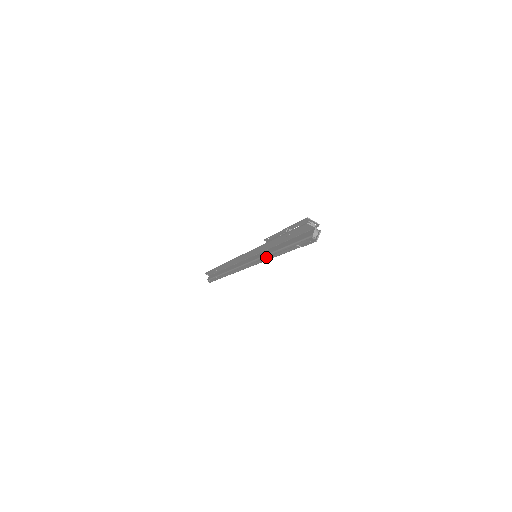
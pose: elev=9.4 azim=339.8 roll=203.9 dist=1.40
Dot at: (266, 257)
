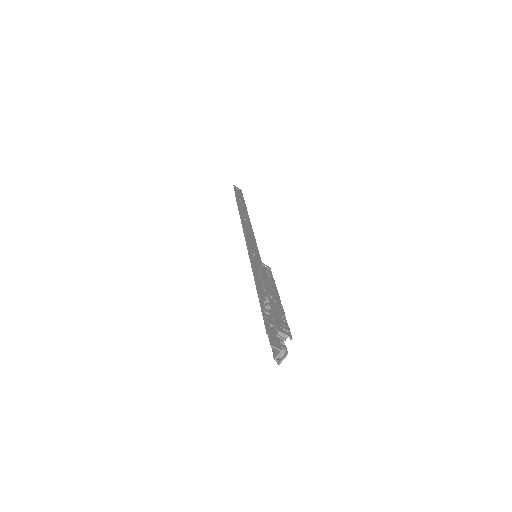
Dot at: (255, 283)
